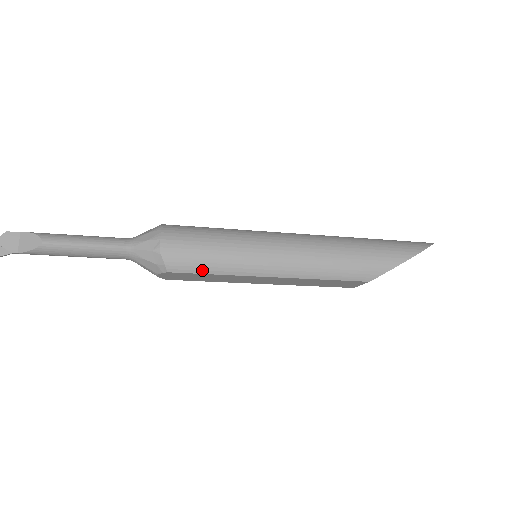
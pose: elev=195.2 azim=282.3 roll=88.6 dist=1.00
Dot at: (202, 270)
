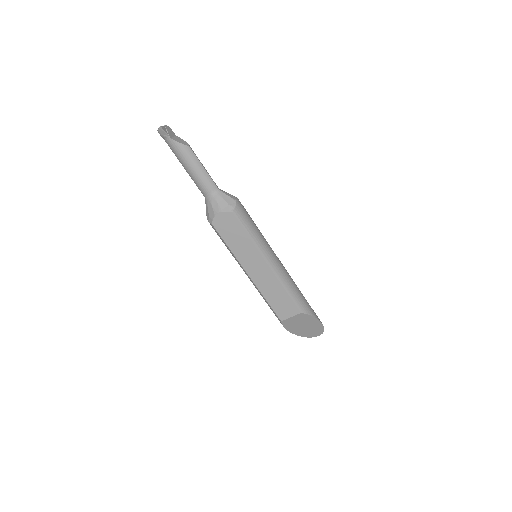
Dot at: (246, 228)
